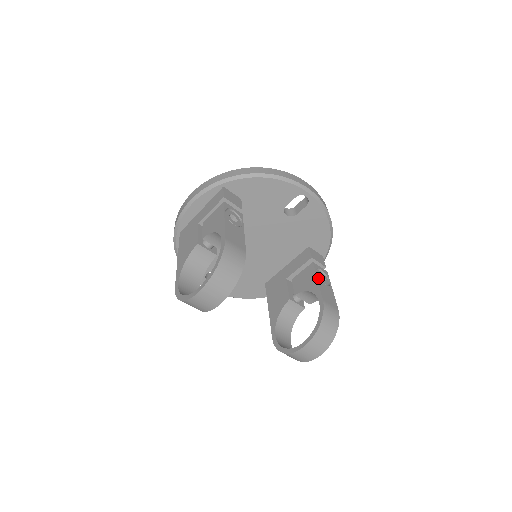
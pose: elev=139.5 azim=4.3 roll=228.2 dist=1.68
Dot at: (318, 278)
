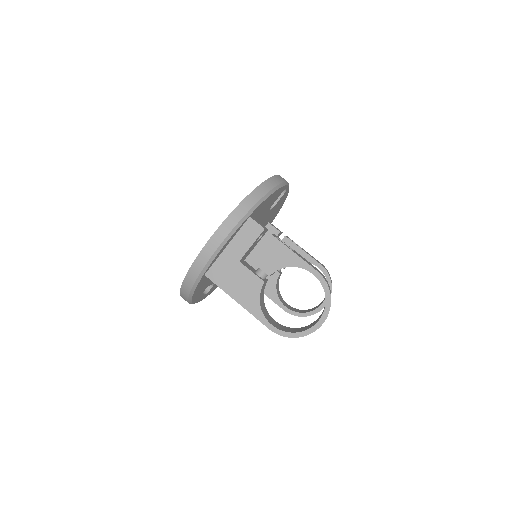
Dot at: (300, 248)
